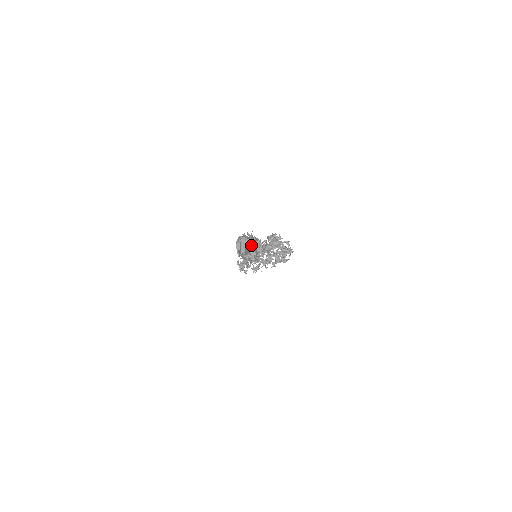
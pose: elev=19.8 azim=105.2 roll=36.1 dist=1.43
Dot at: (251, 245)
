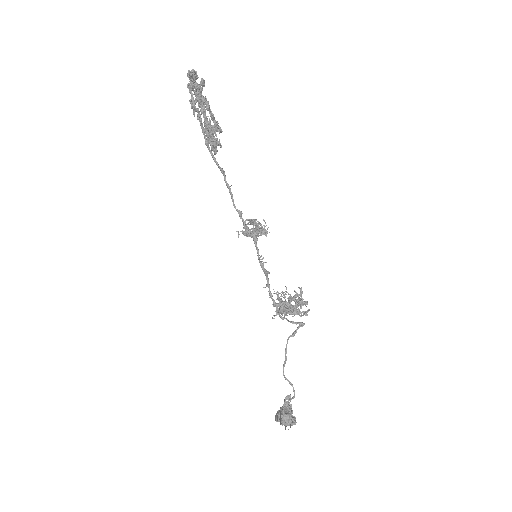
Dot at: (288, 422)
